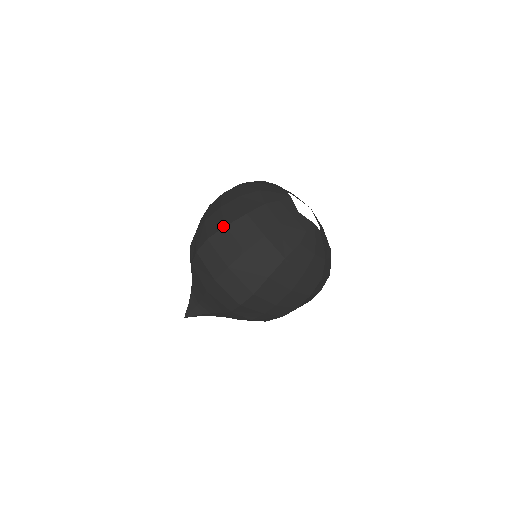
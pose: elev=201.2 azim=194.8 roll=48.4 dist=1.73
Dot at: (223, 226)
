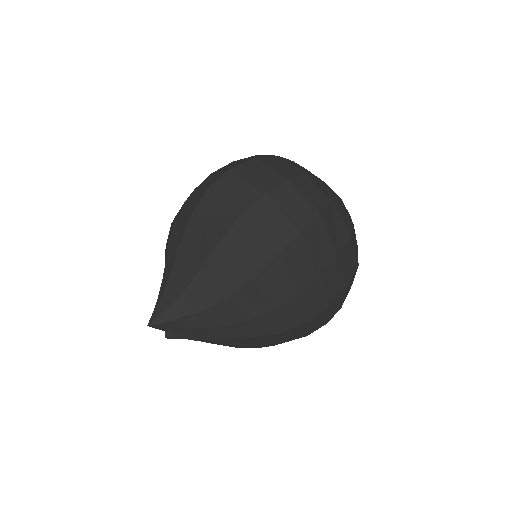
Dot at: (251, 158)
